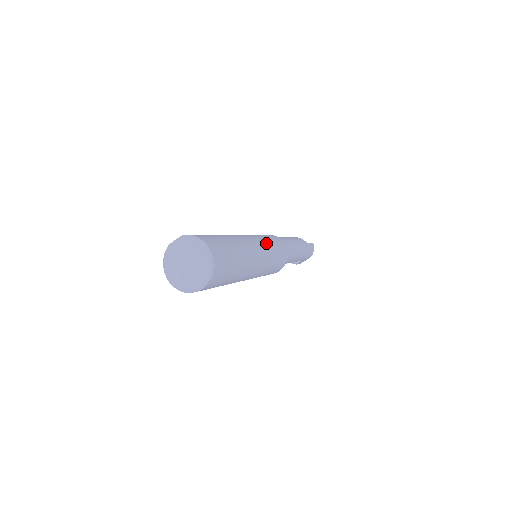
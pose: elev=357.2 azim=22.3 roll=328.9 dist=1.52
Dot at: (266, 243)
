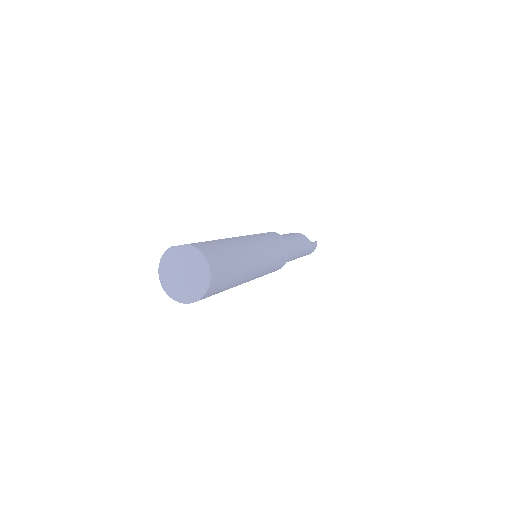
Dot at: (270, 251)
